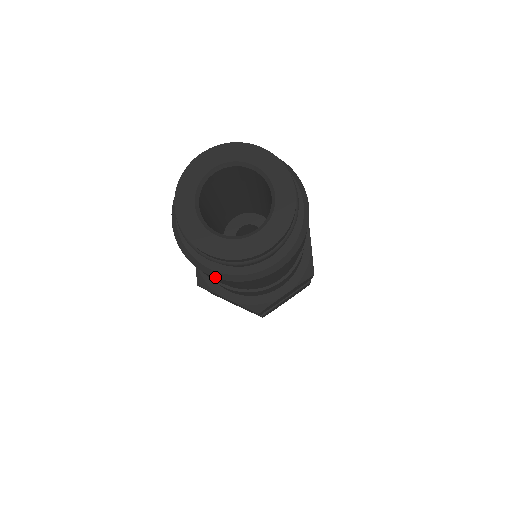
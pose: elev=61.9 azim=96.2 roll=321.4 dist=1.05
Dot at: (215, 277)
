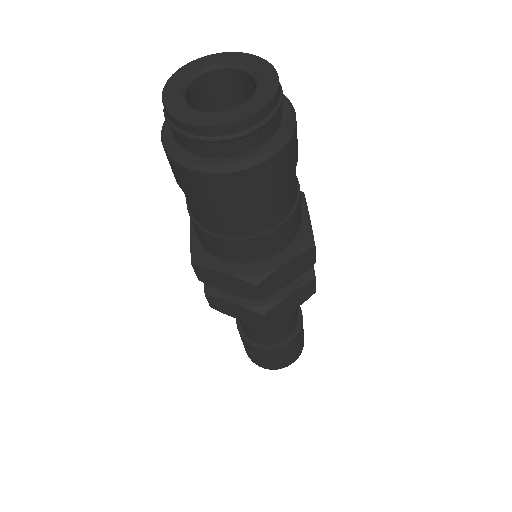
Dot at: (201, 172)
